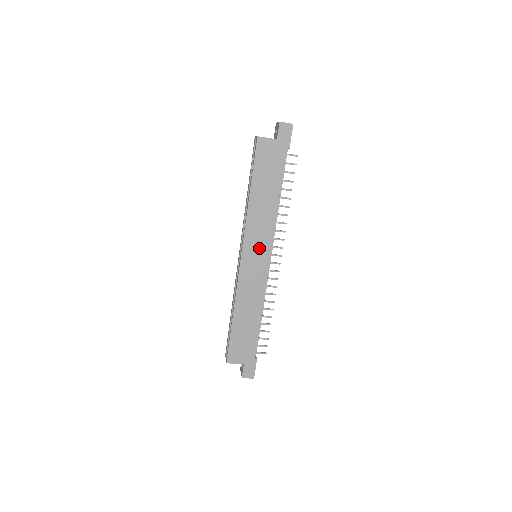
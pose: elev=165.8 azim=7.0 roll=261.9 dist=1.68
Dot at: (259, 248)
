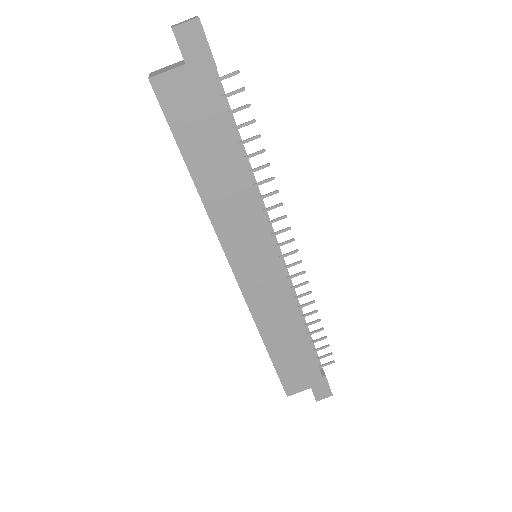
Dot at: (254, 249)
